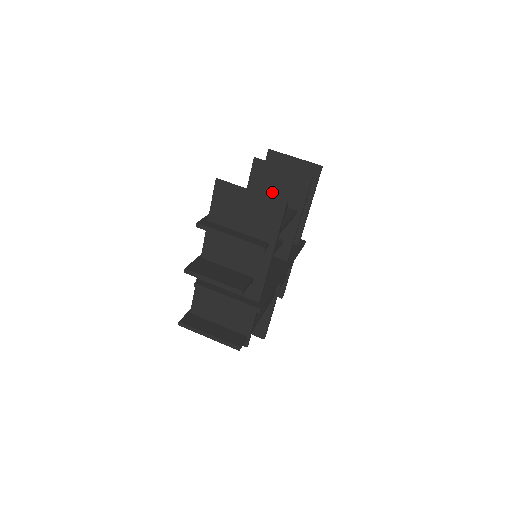
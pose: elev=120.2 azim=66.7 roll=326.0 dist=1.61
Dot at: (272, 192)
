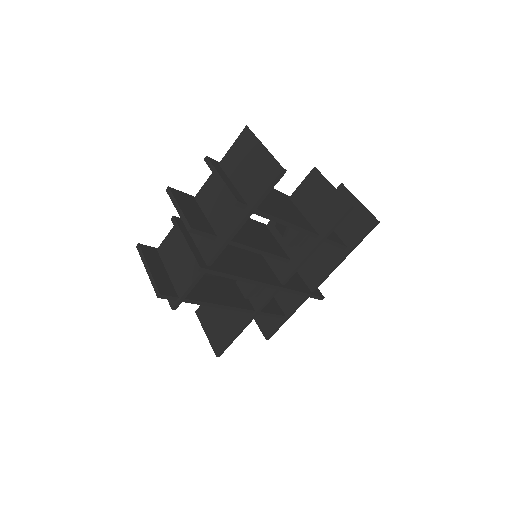
Dot at: (309, 207)
